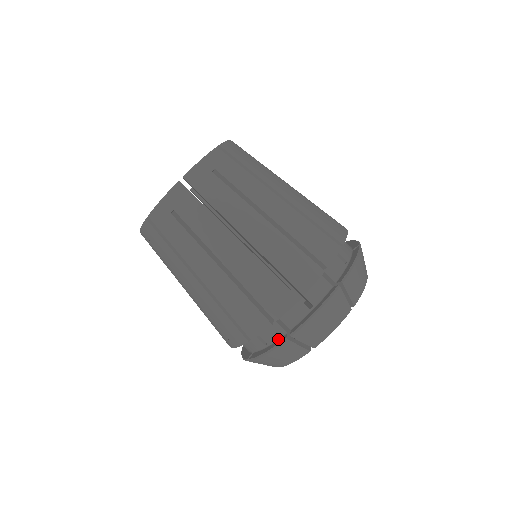
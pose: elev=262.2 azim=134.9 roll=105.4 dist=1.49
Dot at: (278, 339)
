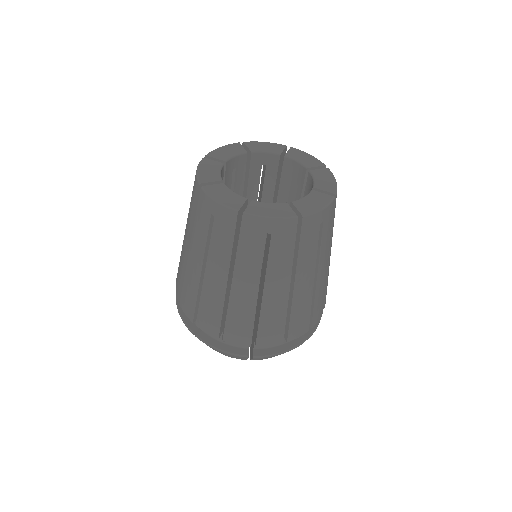
Dot at: occluded
